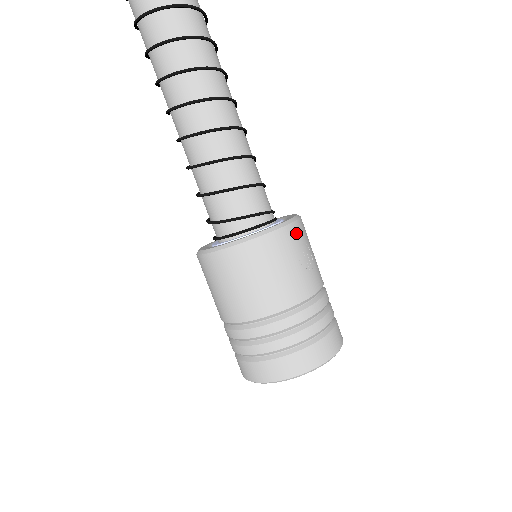
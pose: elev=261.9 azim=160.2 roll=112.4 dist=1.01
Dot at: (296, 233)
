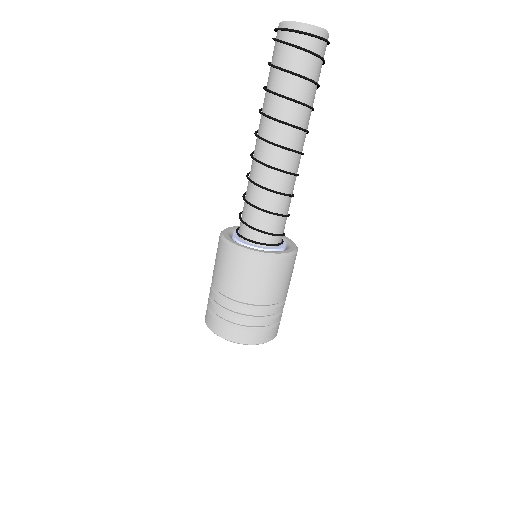
Dot at: occluded
